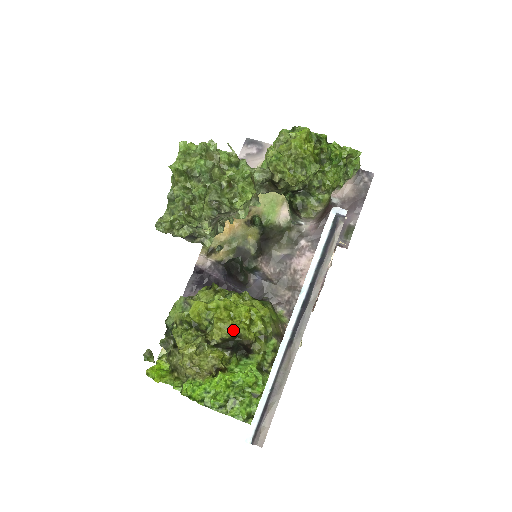
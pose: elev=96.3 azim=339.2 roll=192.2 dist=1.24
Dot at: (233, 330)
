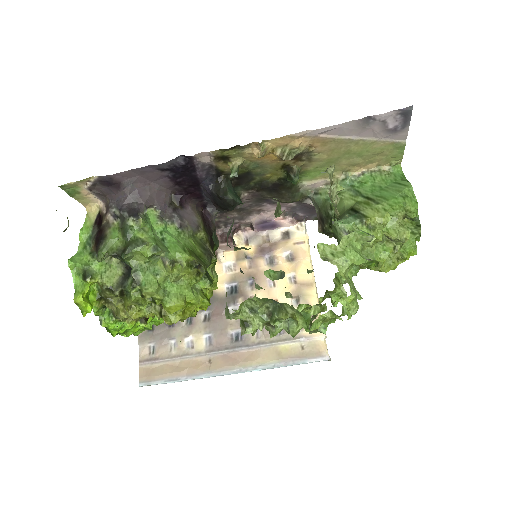
Dot at: occluded
